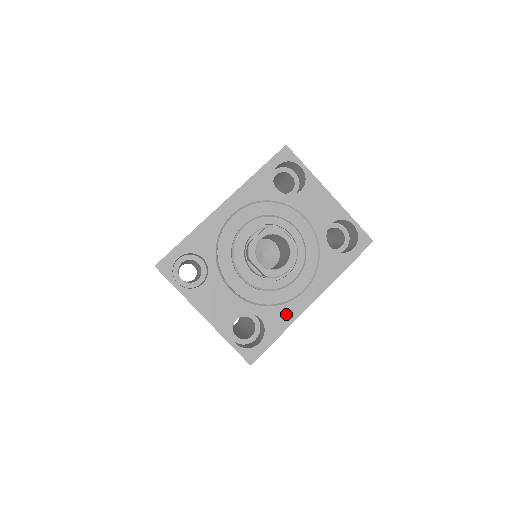
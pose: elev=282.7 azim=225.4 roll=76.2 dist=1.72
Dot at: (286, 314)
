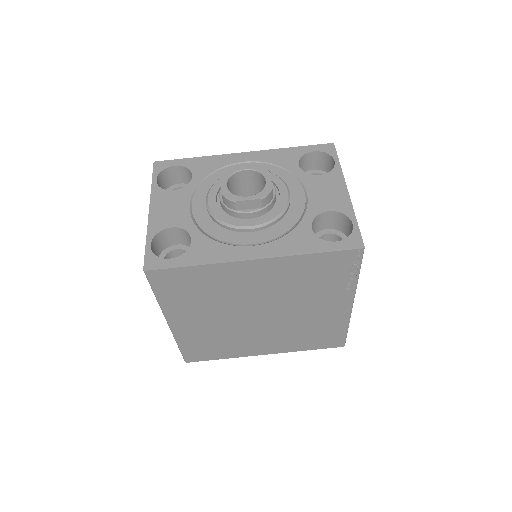
Dot at: (217, 252)
